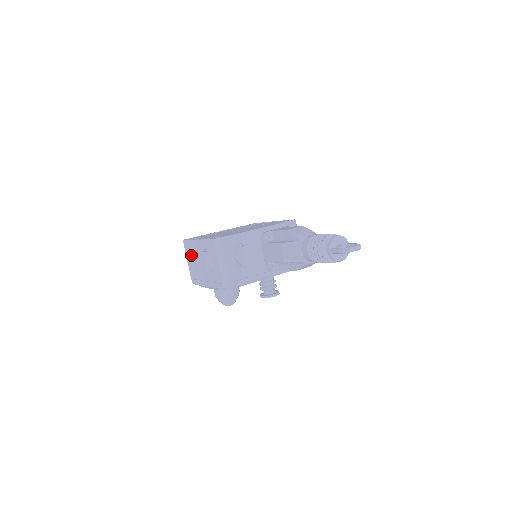
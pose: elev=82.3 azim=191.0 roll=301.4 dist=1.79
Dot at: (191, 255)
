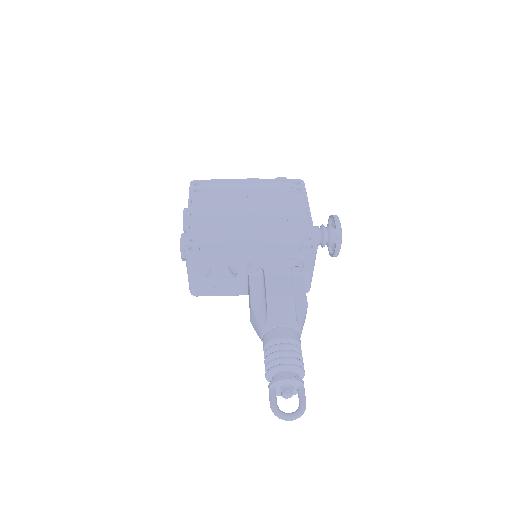
Dot at: (183, 219)
